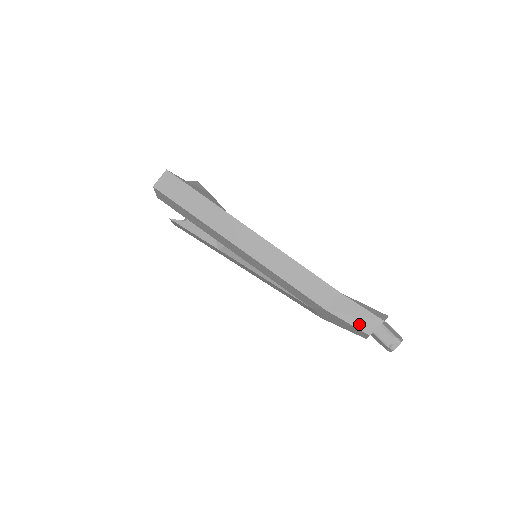
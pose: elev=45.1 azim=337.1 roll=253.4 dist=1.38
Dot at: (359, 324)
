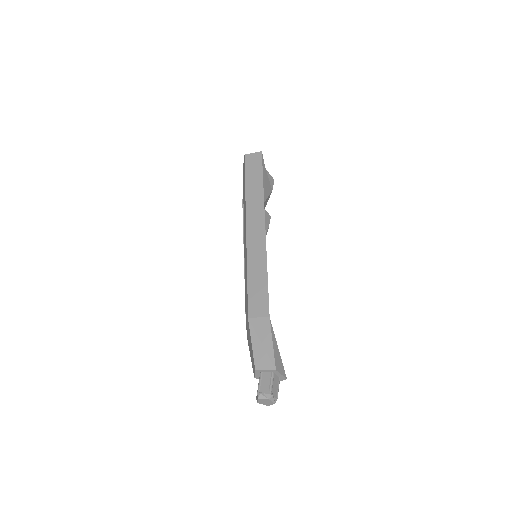
Dot at: (258, 352)
